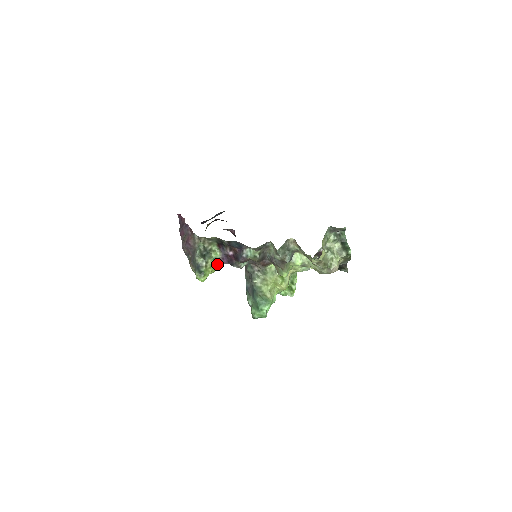
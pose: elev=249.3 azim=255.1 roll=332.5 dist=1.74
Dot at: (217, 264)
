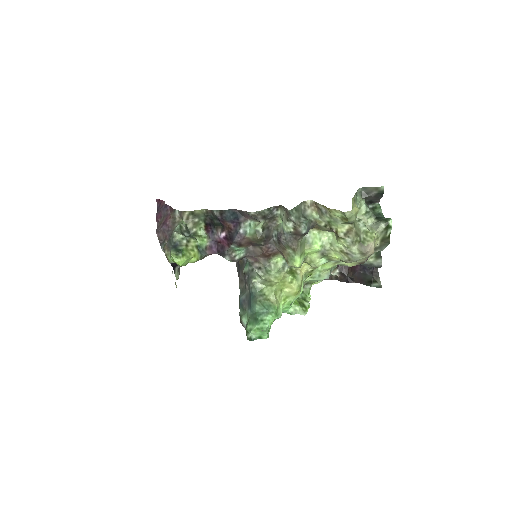
Dot at: (202, 253)
